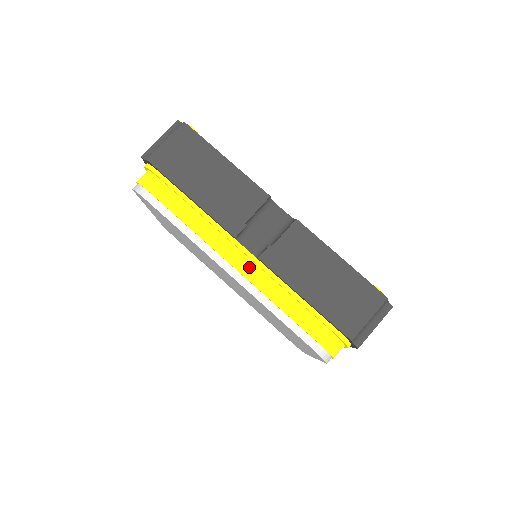
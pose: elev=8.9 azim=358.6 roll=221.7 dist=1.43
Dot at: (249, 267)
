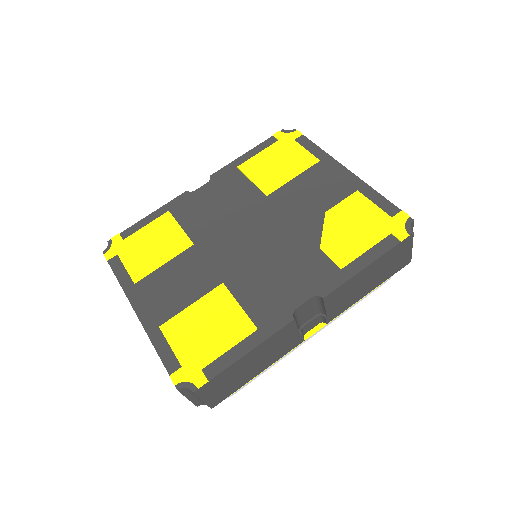
Dot at: (322, 324)
